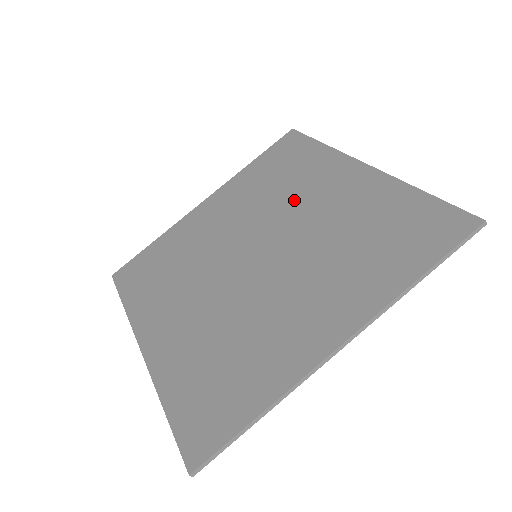
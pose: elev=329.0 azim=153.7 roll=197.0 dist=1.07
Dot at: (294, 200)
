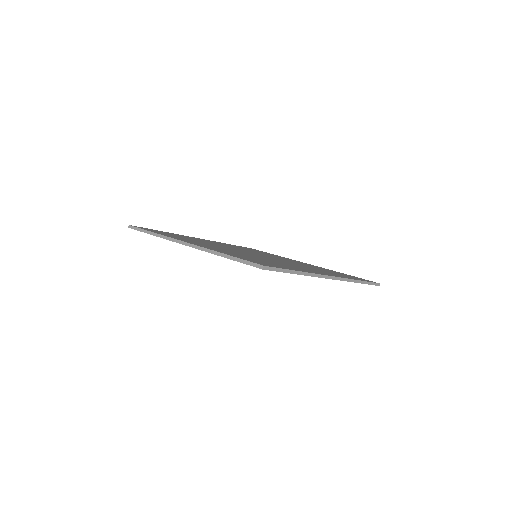
Dot at: occluded
